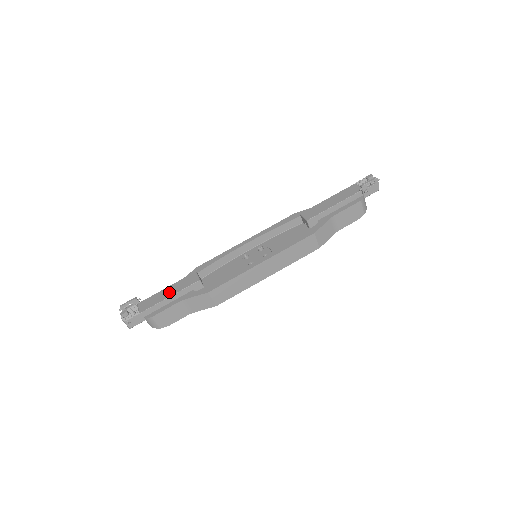
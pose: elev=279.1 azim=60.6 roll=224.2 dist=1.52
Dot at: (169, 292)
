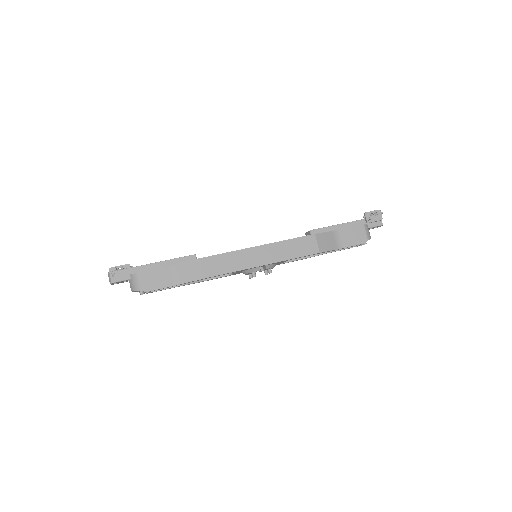
Dot at: occluded
